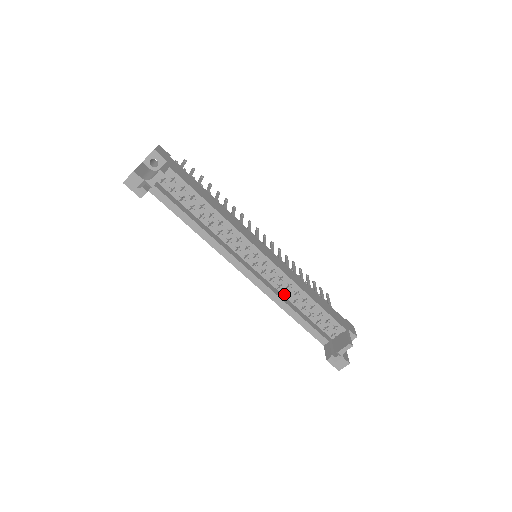
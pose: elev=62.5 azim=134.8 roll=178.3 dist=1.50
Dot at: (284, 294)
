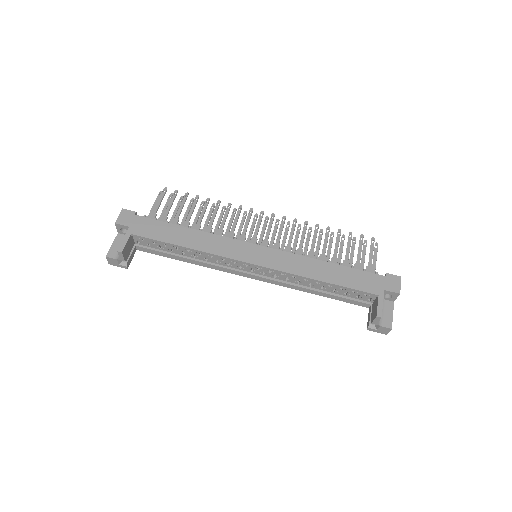
Dot at: (296, 283)
